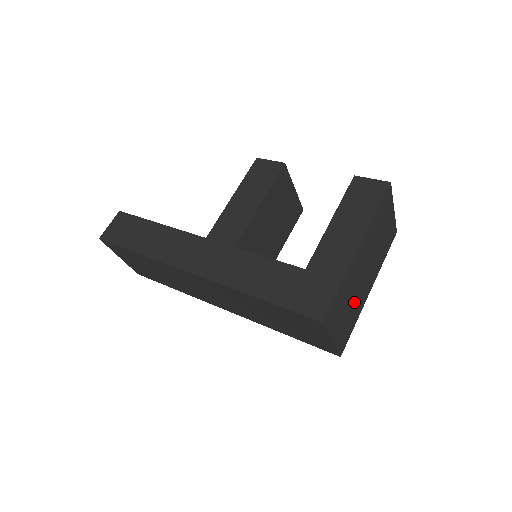
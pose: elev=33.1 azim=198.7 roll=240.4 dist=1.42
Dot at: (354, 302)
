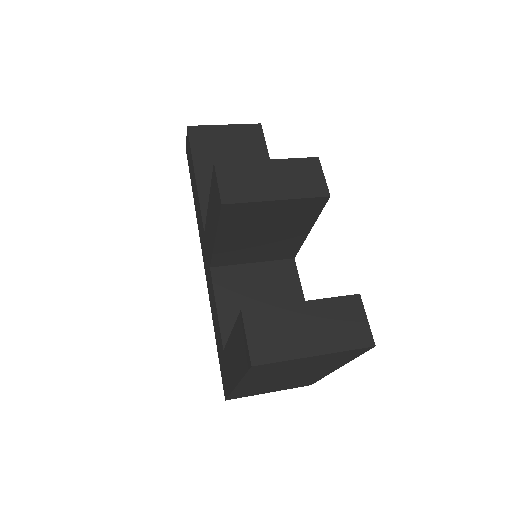
Dot at: (290, 382)
